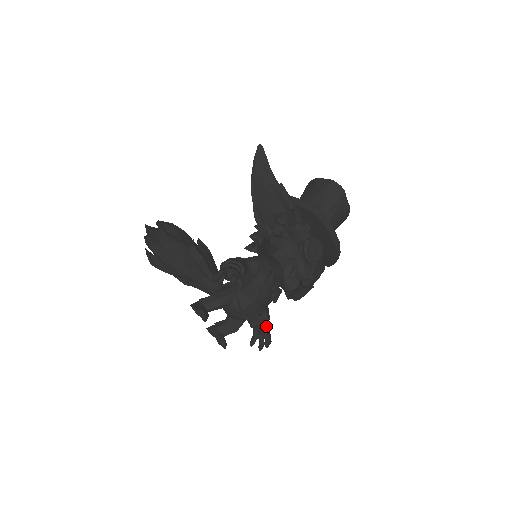
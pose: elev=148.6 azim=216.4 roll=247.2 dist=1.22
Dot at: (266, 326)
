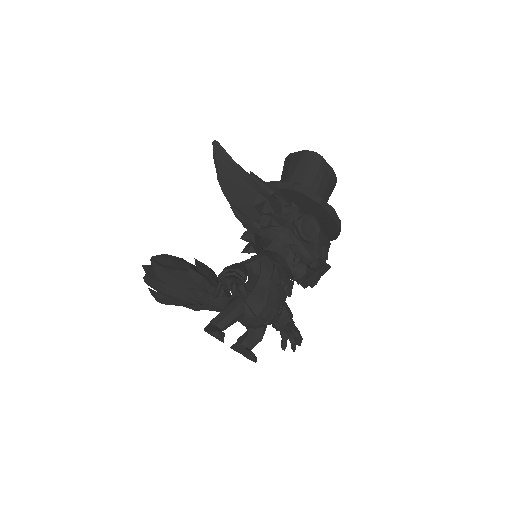
Dot at: (291, 324)
